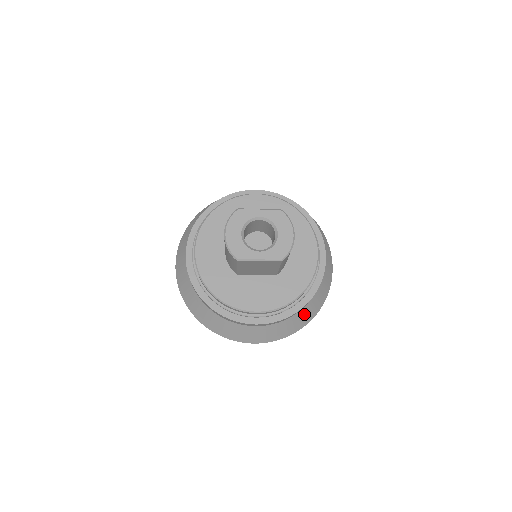
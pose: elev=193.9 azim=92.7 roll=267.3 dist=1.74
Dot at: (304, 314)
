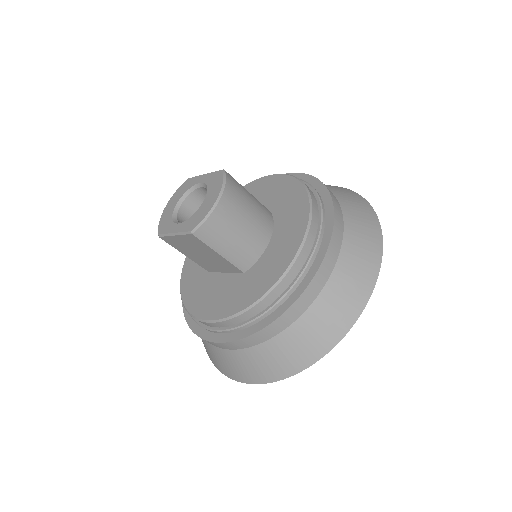
Dot at: (291, 345)
